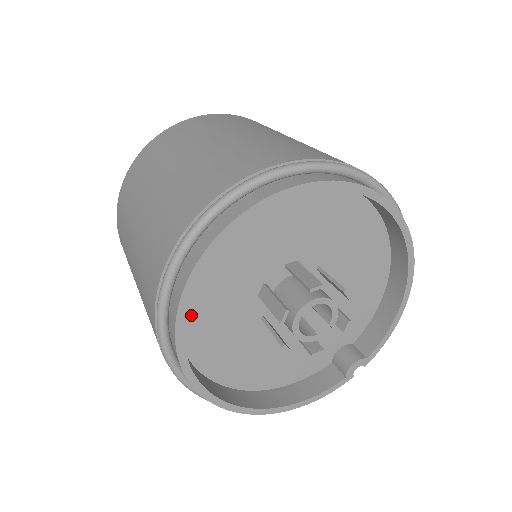
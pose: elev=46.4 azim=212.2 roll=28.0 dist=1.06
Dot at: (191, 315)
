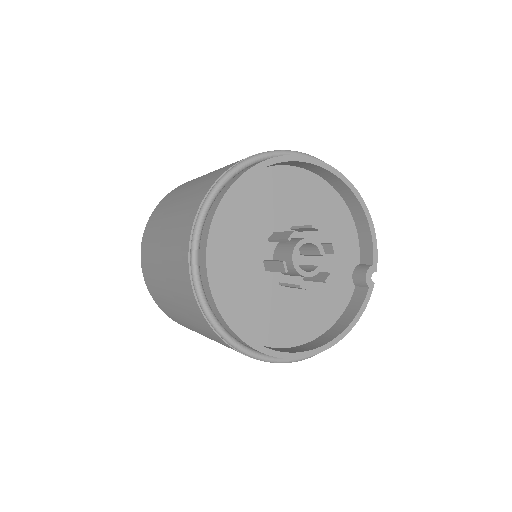
Dot at: (232, 310)
